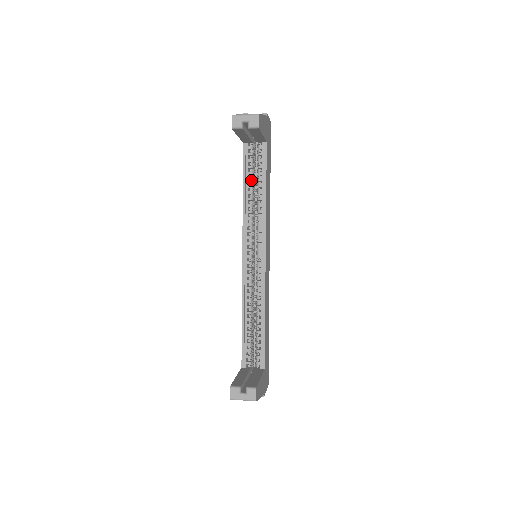
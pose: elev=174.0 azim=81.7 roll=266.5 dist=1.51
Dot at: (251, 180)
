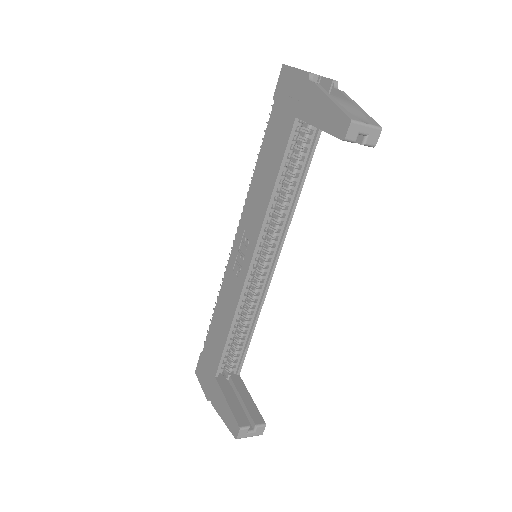
Dot at: (287, 170)
